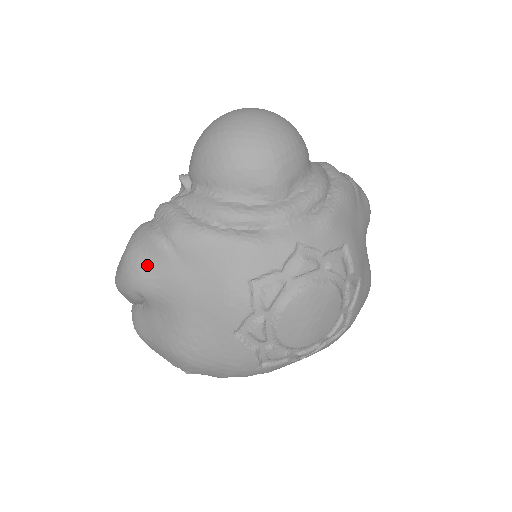
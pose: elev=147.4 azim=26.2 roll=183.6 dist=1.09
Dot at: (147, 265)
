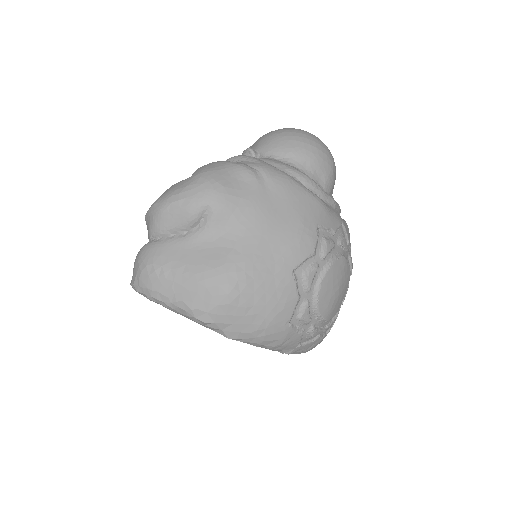
Dot at: (233, 183)
